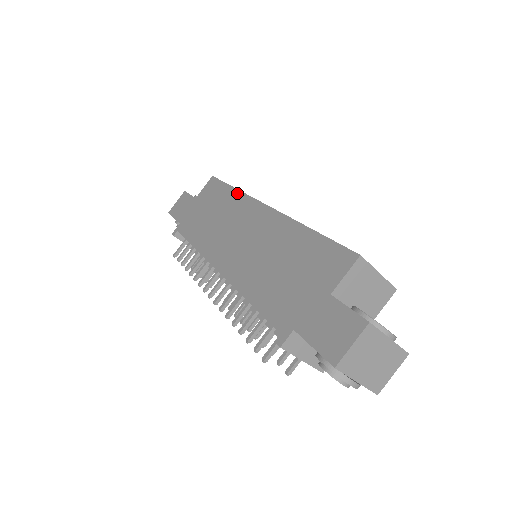
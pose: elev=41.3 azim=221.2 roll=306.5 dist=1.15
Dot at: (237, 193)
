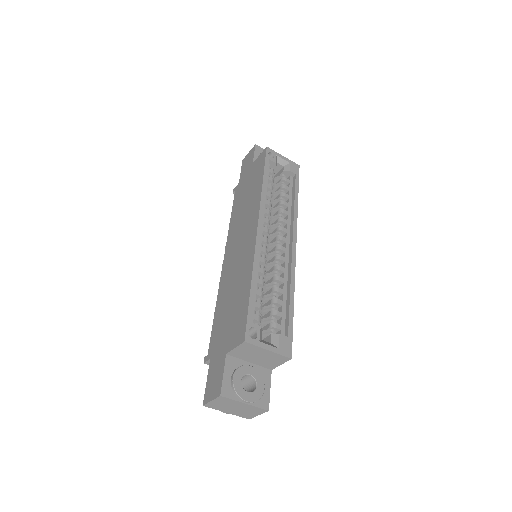
Dot at: (260, 190)
